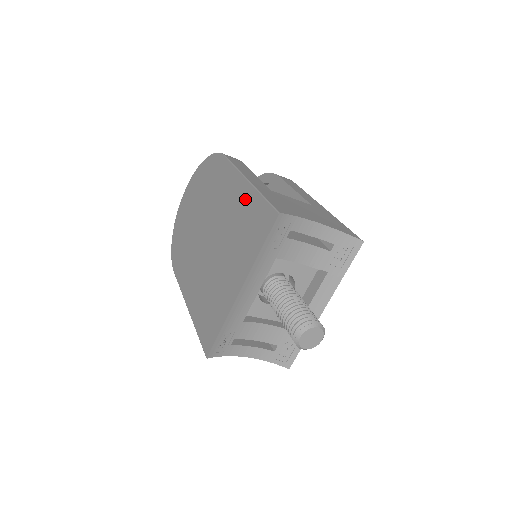
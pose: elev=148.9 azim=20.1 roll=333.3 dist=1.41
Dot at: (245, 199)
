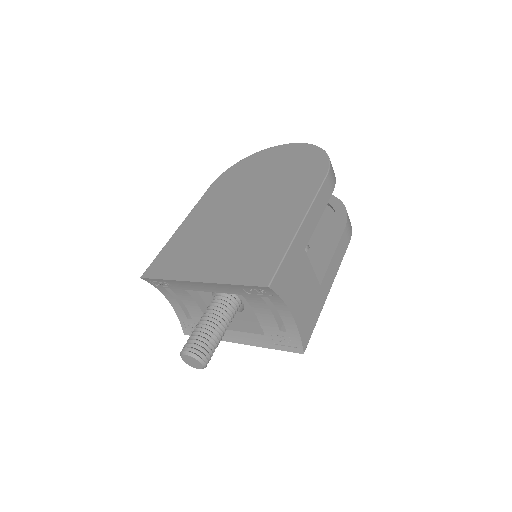
Dot at: (281, 234)
